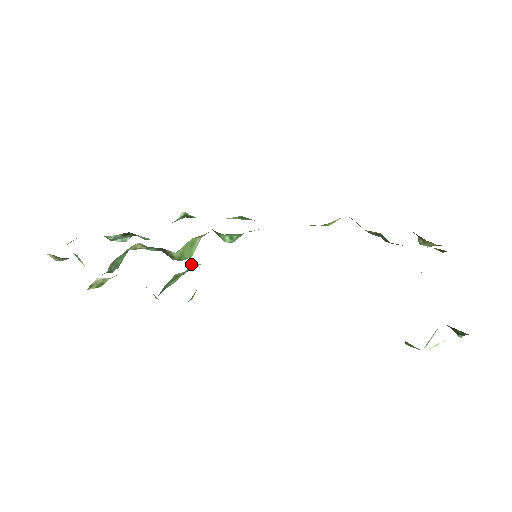
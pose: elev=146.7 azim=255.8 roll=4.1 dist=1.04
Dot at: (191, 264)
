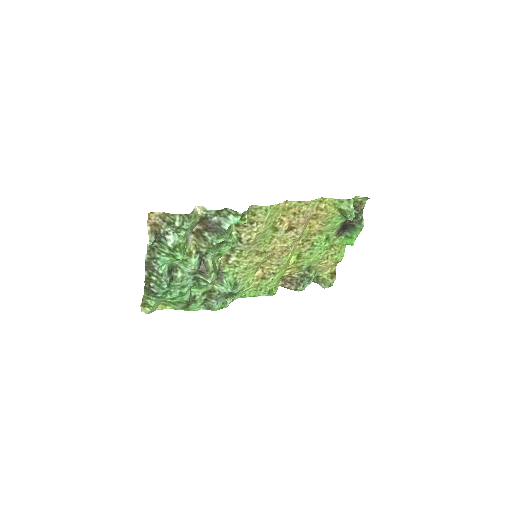
Dot at: occluded
